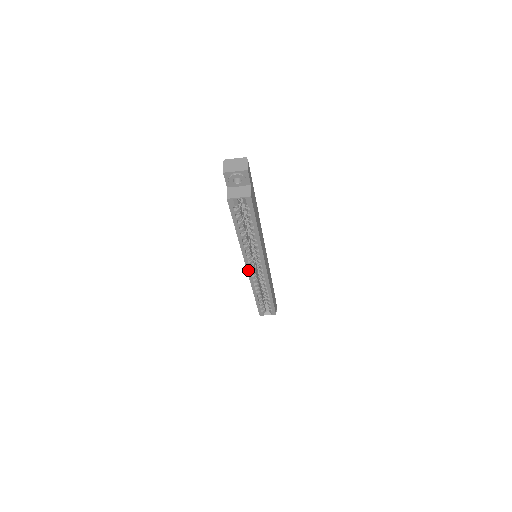
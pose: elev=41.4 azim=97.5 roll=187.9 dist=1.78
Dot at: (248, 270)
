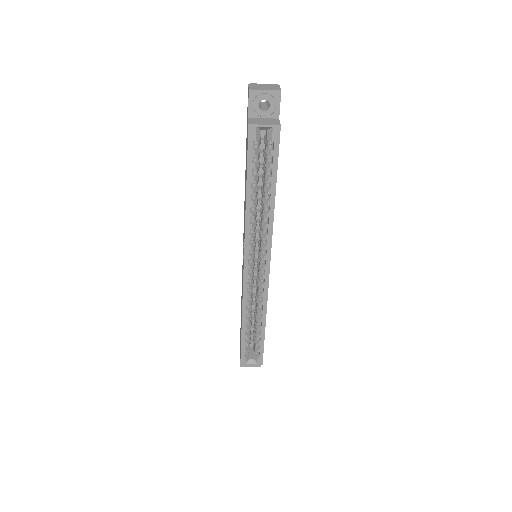
Dot at: (245, 270)
